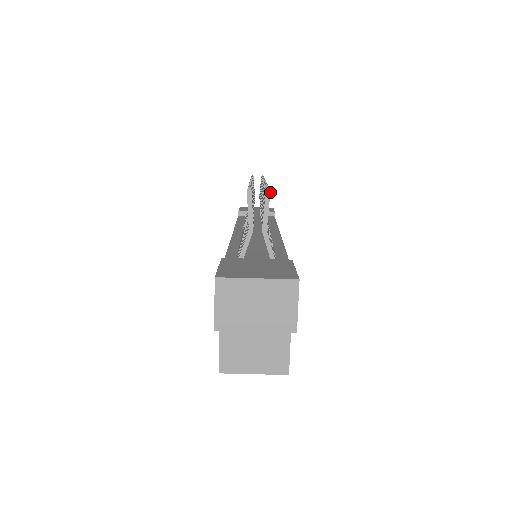
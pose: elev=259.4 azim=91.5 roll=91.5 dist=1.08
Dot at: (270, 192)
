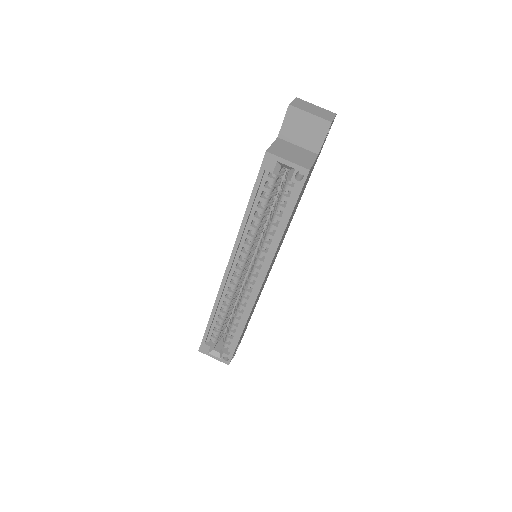
Dot at: occluded
